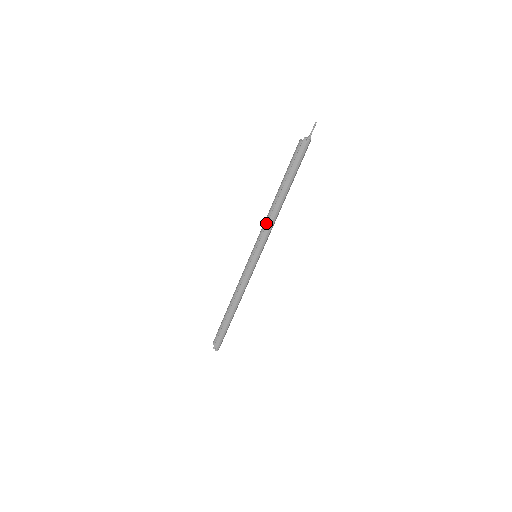
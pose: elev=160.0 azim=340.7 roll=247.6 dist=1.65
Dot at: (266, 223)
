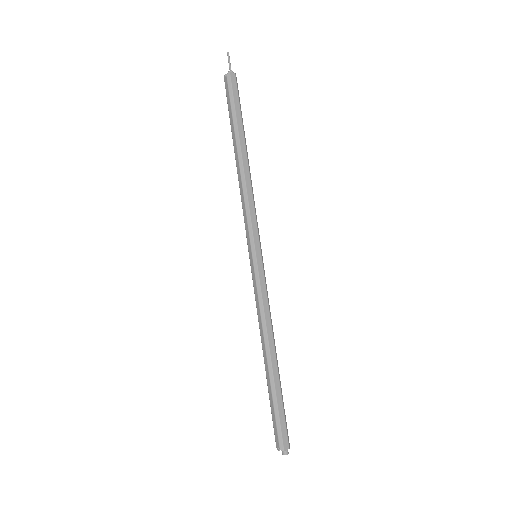
Dot at: occluded
